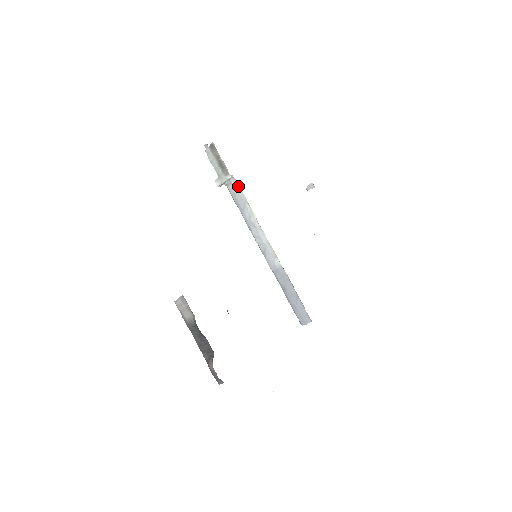
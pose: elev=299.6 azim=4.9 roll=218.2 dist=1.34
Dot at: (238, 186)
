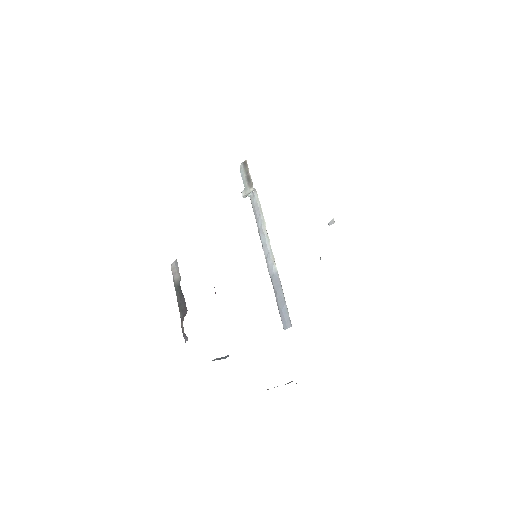
Dot at: (258, 198)
